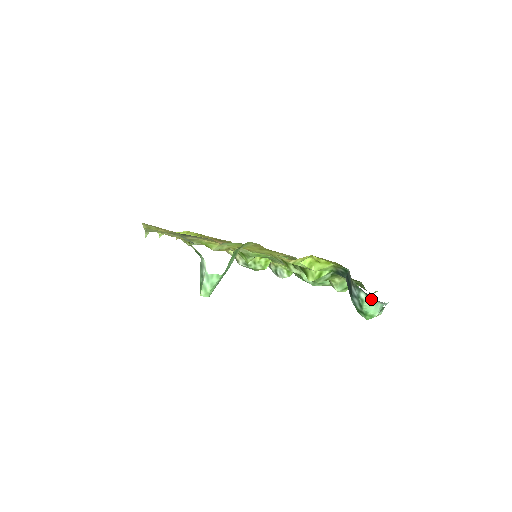
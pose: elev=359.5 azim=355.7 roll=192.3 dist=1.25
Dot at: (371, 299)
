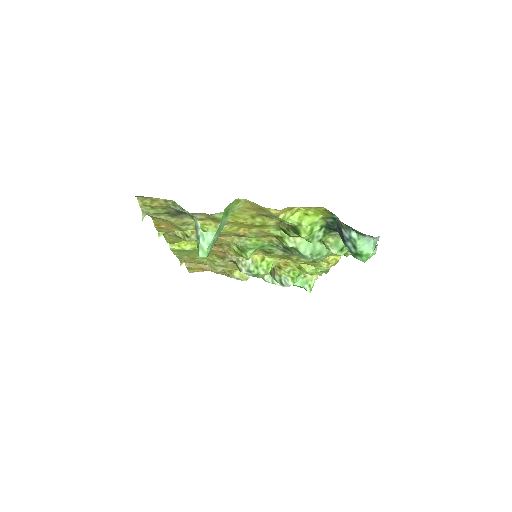
Dot at: (362, 236)
